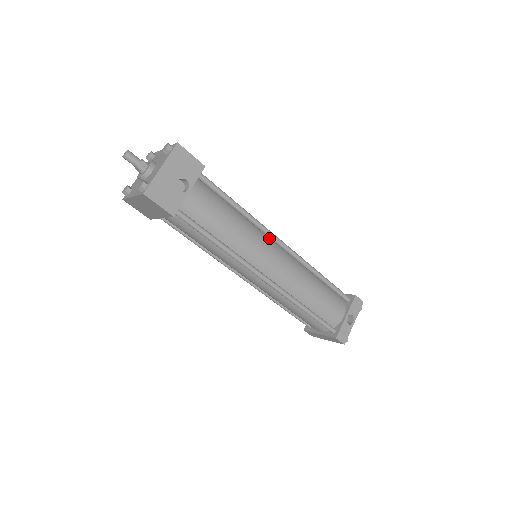
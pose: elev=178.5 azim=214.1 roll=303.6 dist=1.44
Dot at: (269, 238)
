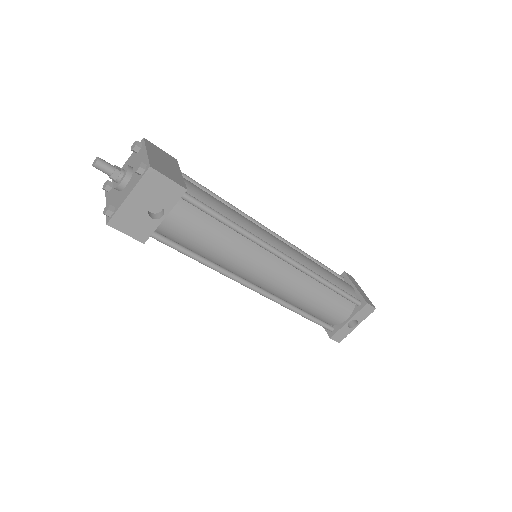
Dot at: occluded
